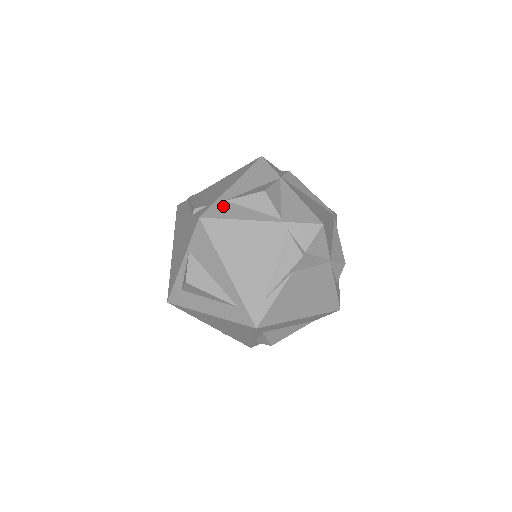
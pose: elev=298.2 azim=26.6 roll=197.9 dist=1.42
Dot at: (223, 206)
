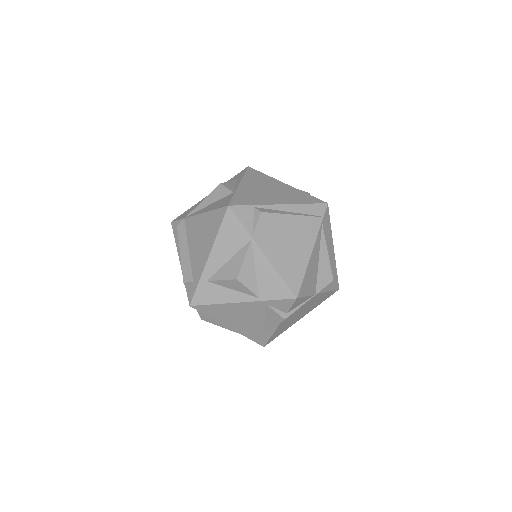
Dot at: (206, 289)
